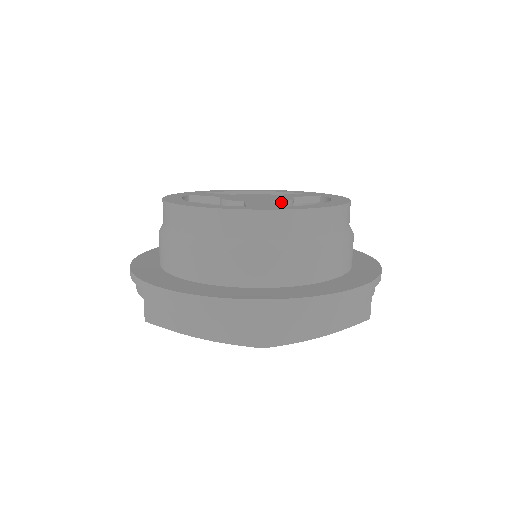
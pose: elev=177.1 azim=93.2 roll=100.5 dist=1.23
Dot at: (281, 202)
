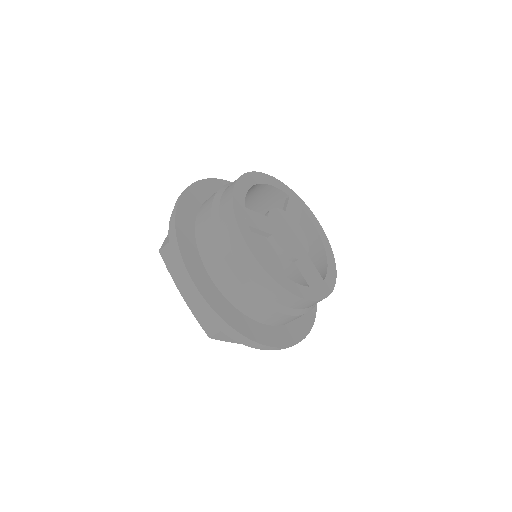
Dot at: (308, 250)
